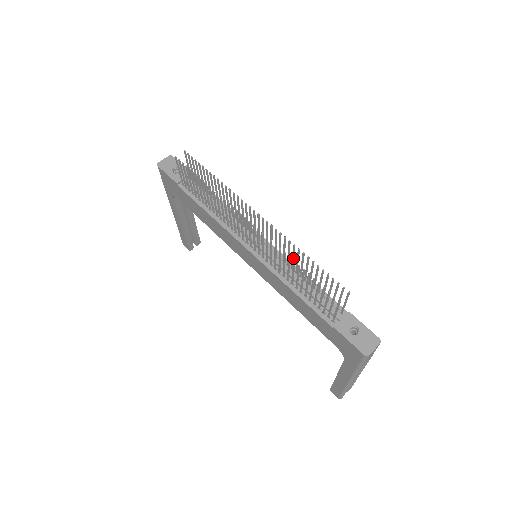
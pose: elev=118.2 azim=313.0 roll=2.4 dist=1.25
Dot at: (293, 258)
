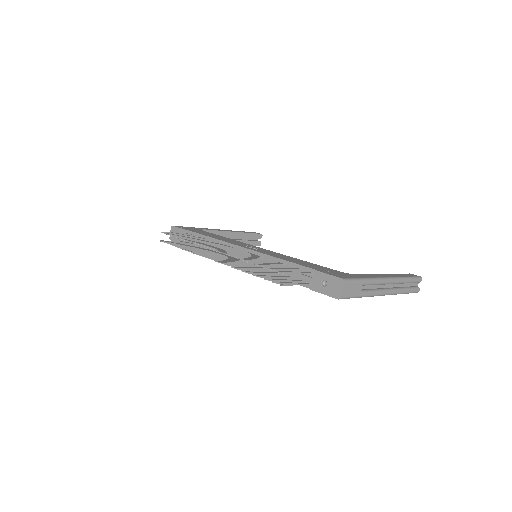
Dot at: (255, 259)
